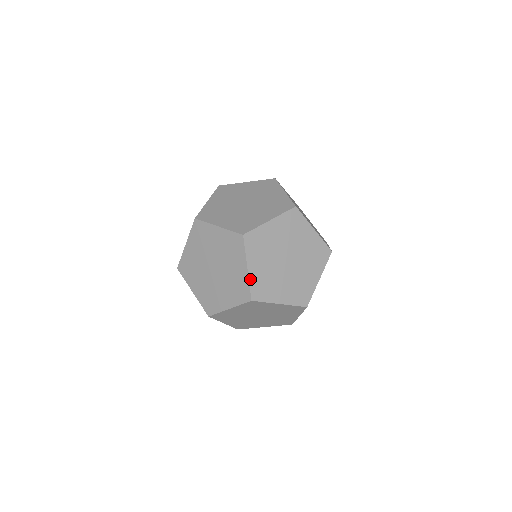
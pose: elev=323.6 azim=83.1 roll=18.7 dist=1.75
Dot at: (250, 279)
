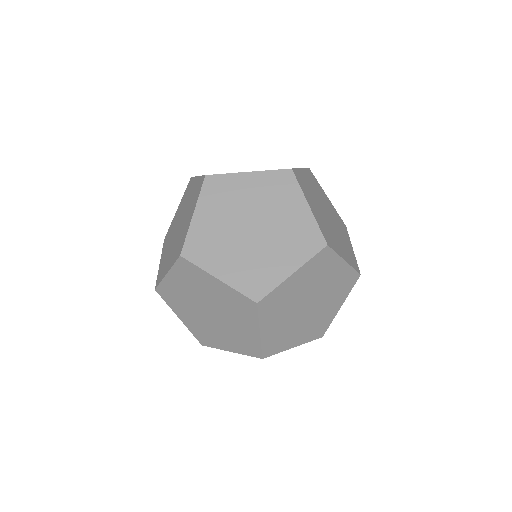
Dot at: occluded
